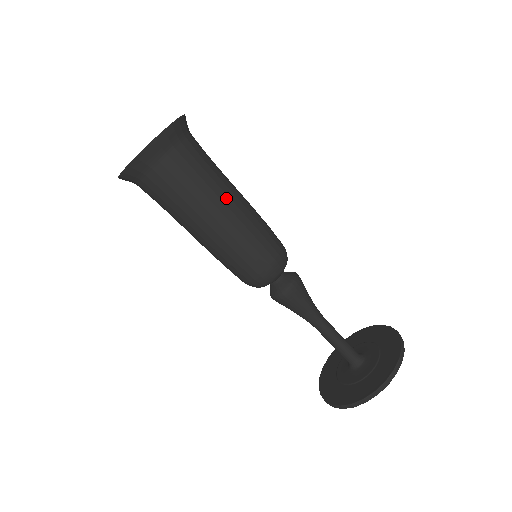
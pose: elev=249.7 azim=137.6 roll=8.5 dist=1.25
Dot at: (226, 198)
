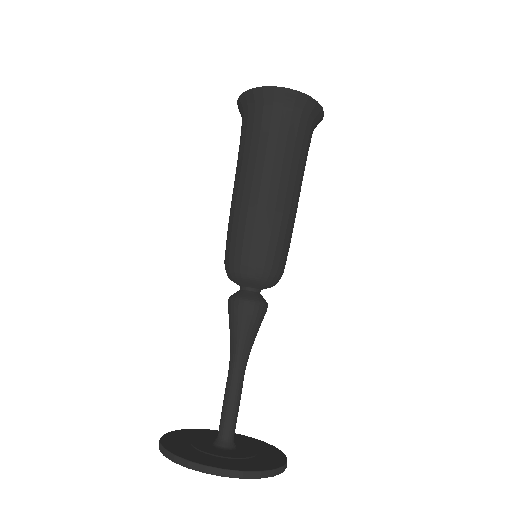
Dot at: (268, 176)
